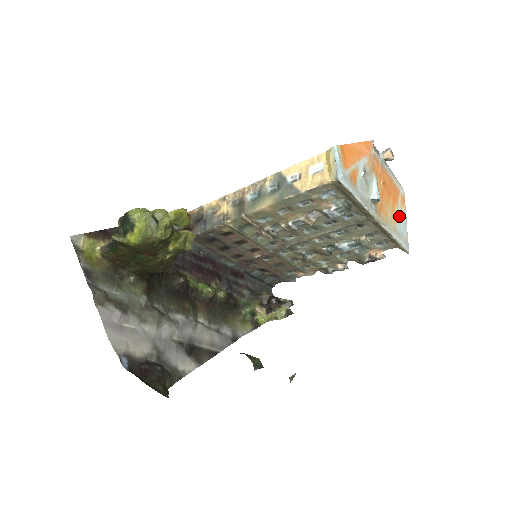
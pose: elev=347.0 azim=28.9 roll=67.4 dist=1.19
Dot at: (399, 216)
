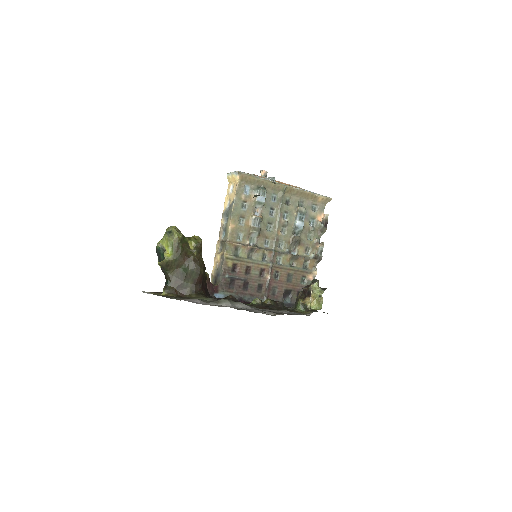
Dot at: occluded
